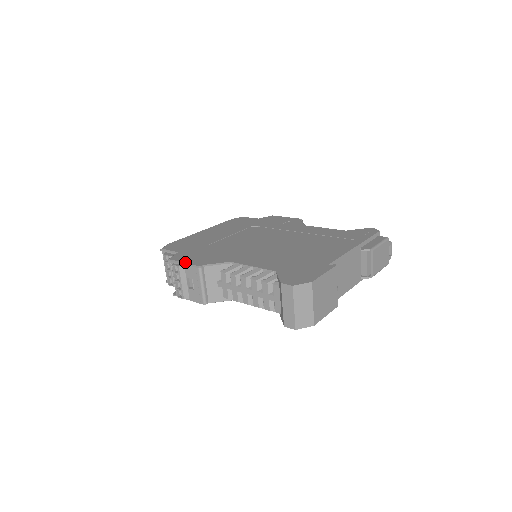
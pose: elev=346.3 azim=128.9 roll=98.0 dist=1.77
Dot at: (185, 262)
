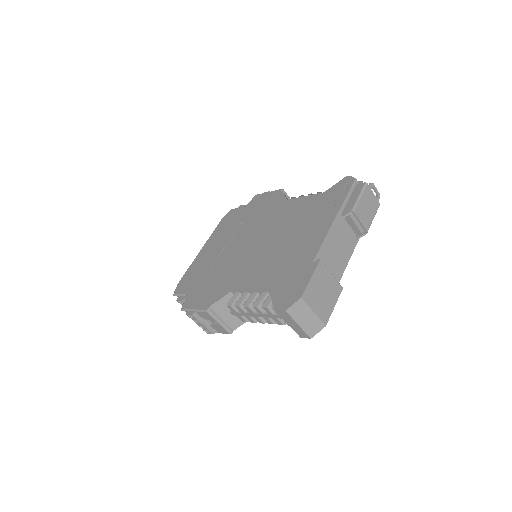
Dot at: (194, 308)
